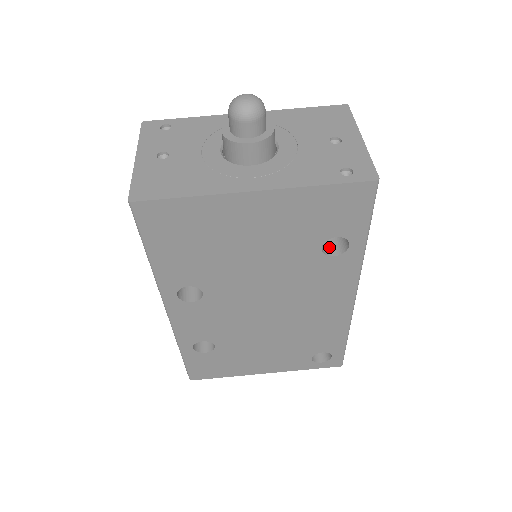
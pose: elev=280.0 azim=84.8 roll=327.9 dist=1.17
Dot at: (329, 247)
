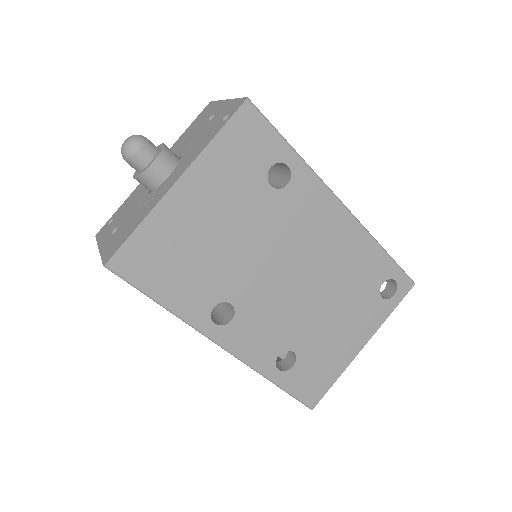
Dot at: (280, 185)
